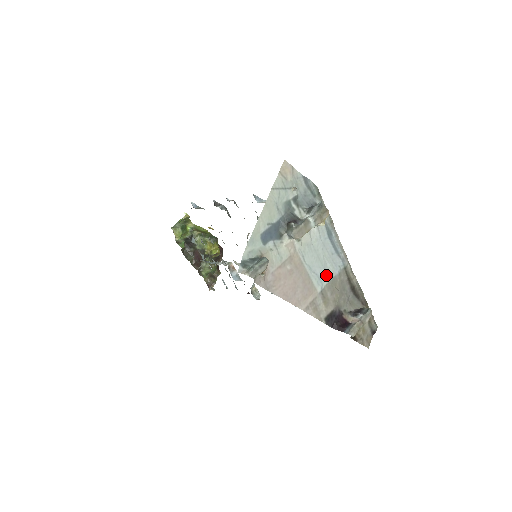
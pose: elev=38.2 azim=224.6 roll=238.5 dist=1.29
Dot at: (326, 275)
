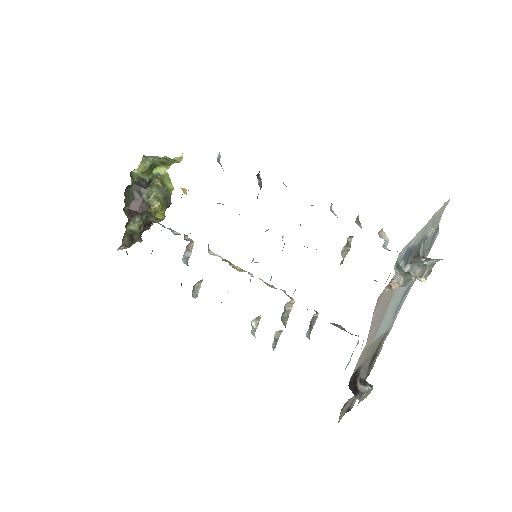
Dot at: (383, 328)
